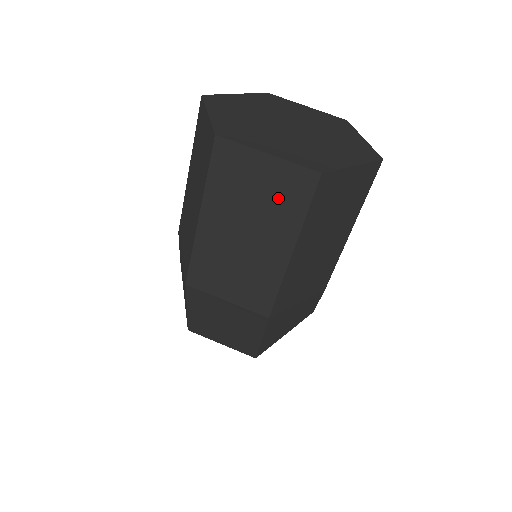
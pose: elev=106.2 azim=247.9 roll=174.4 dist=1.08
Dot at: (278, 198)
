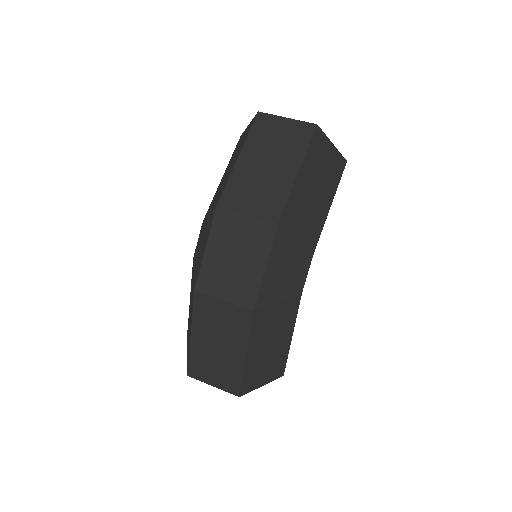
Dot at: (291, 140)
